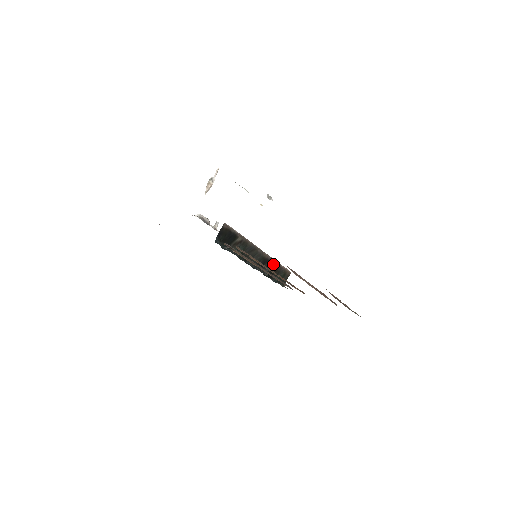
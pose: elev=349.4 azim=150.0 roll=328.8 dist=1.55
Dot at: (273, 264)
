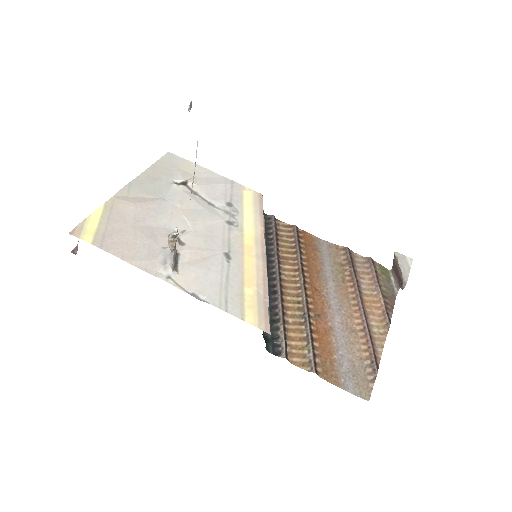
Dot at: occluded
